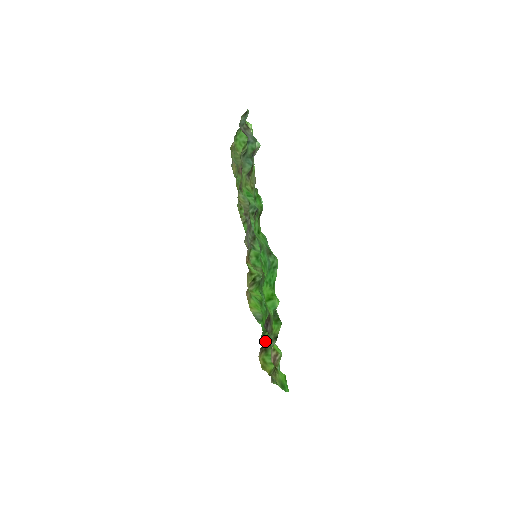
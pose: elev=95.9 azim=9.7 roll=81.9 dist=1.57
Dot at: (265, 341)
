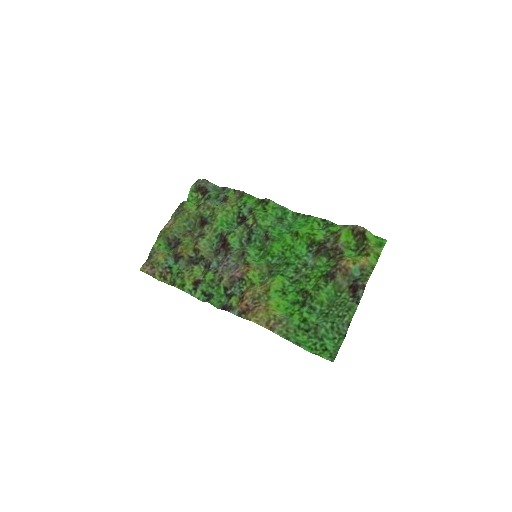
Dot at: (331, 265)
